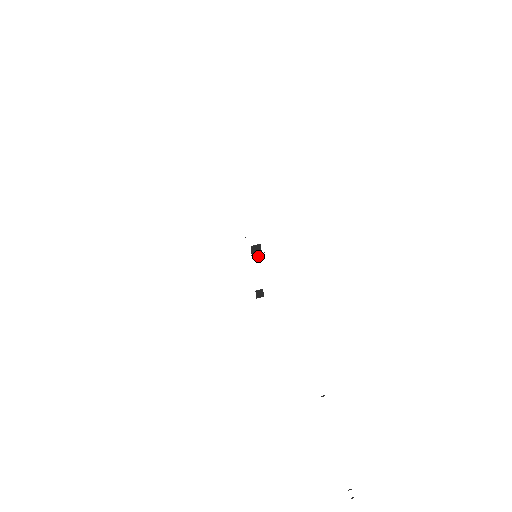
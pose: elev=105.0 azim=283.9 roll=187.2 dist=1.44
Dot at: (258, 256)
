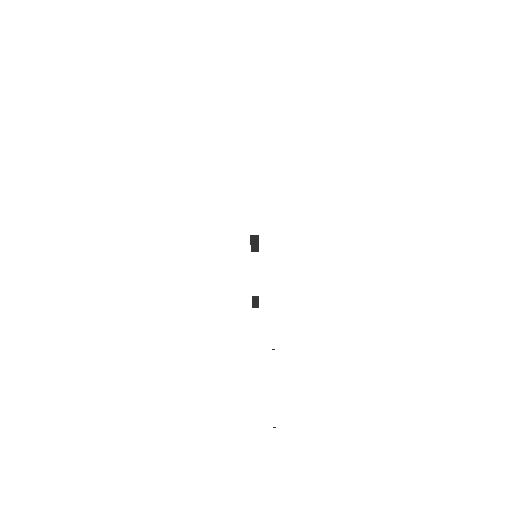
Dot at: (256, 250)
